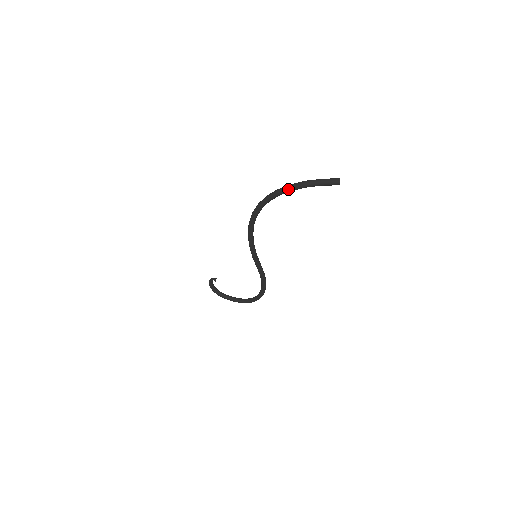
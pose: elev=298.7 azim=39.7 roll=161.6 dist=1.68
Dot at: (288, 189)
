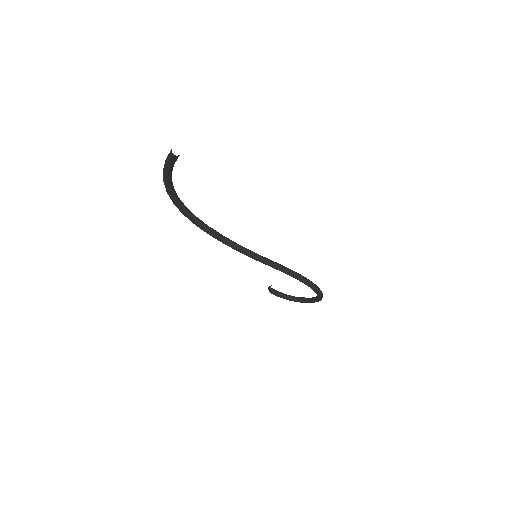
Dot at: (165, 185)
